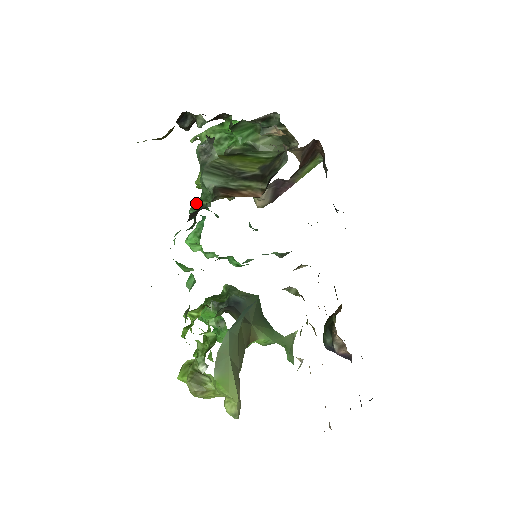
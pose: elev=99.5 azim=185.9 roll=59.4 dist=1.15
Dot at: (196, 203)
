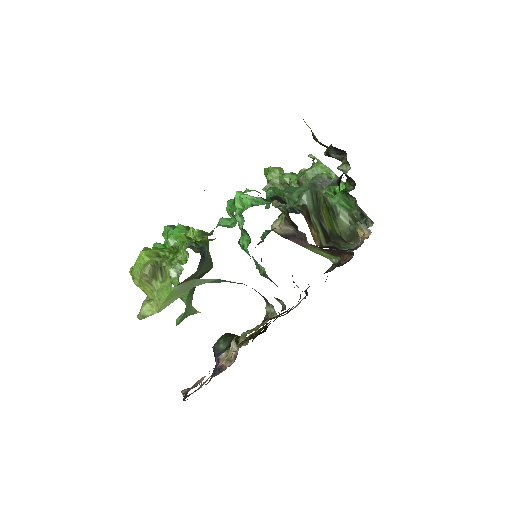
Dot at: (278, 190)
